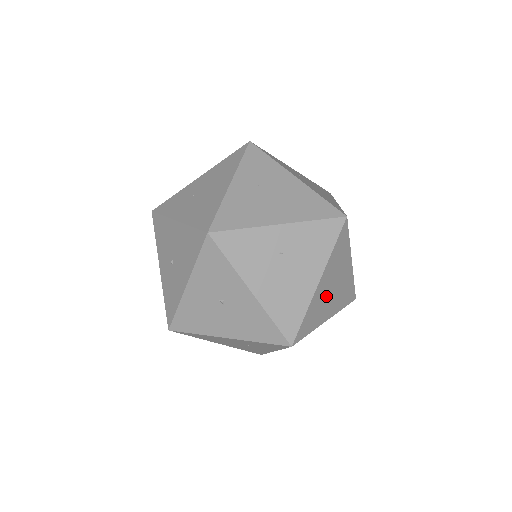
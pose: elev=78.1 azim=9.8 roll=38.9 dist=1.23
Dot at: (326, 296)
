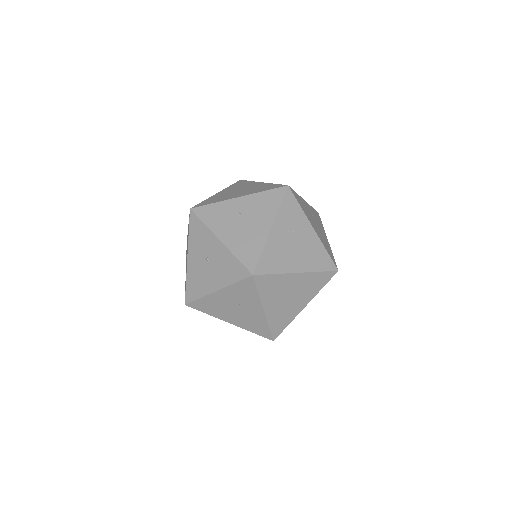
Dot at: (287, 247)
